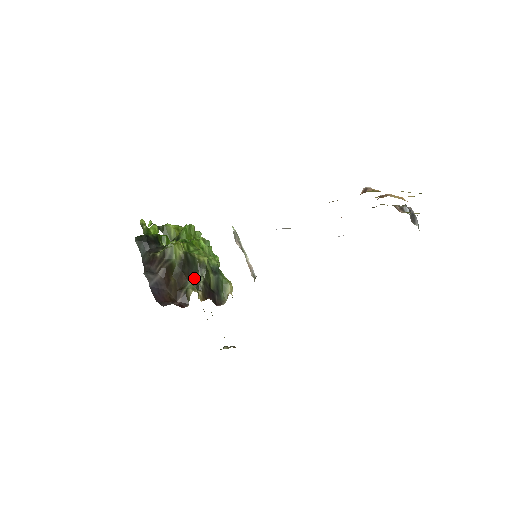
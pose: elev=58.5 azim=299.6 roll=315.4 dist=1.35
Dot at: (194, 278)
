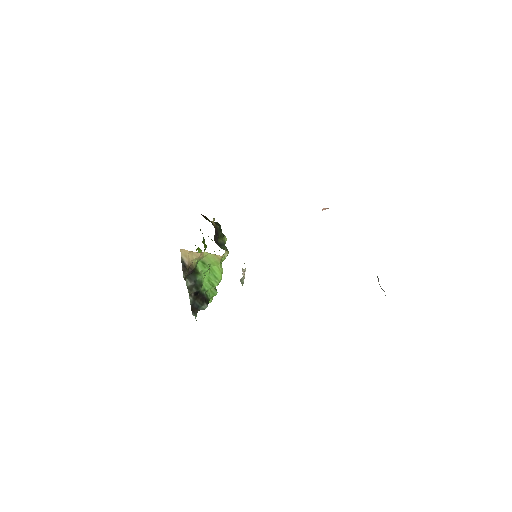
Dot at: occluded
